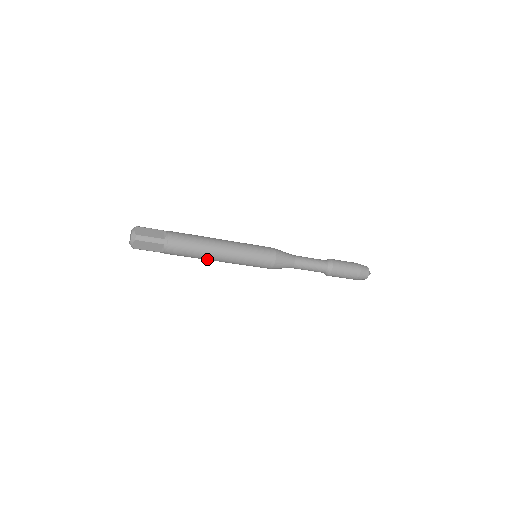
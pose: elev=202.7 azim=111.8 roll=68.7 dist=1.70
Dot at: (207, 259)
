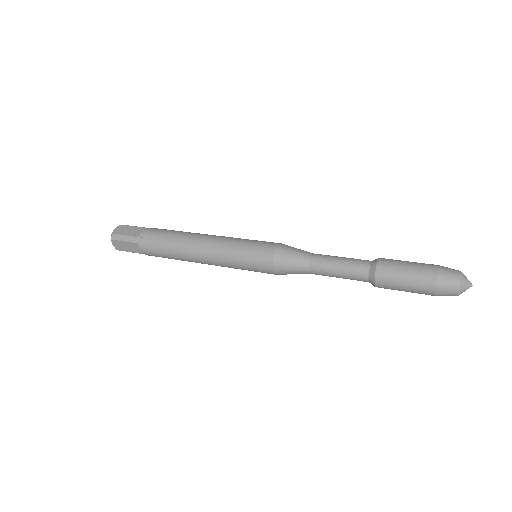
Dot at: (191, 261)
